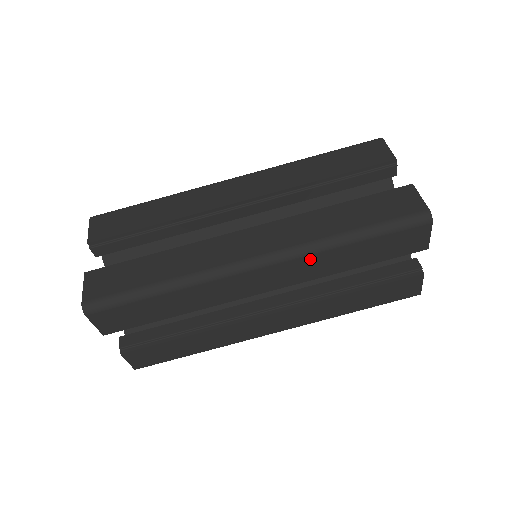
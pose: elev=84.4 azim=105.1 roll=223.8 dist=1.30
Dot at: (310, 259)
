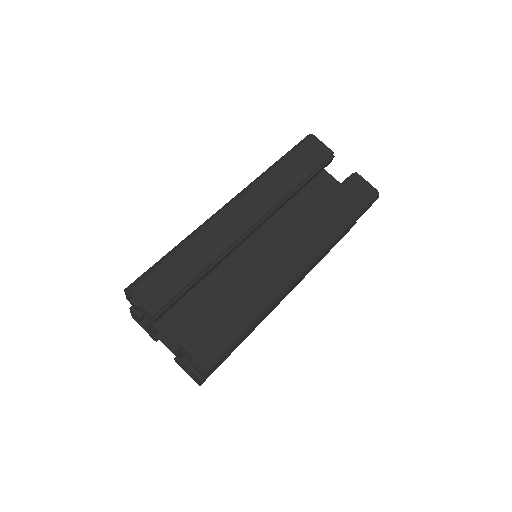
Dot at: (262, 185)
